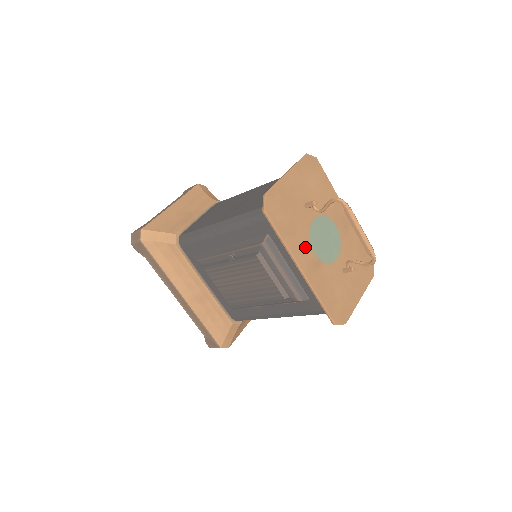
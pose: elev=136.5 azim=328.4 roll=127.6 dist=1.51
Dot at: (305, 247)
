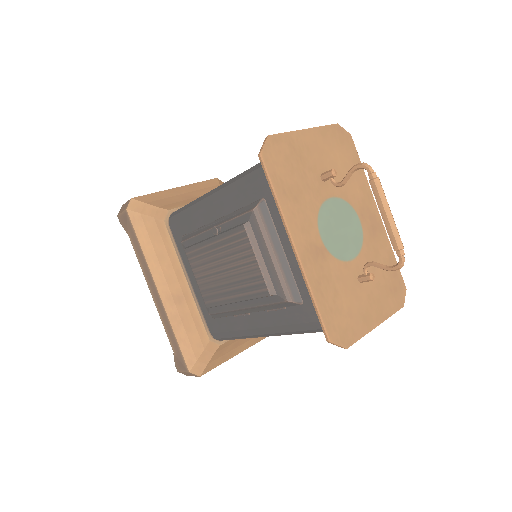
Dot at: (308, 223)
